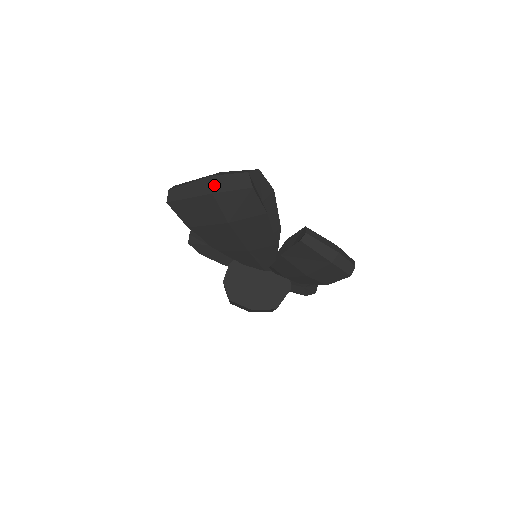
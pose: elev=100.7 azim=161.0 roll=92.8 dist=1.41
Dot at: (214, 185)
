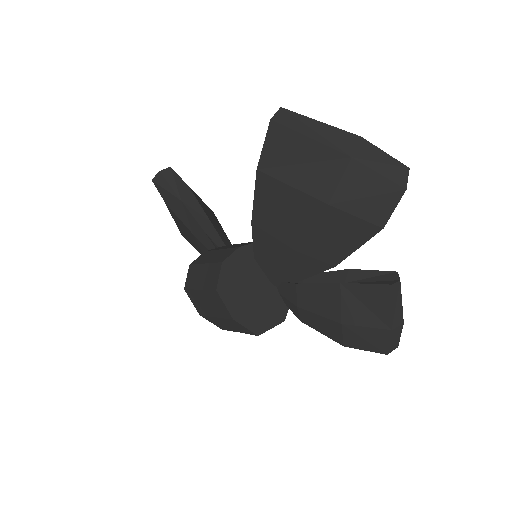
Dot at: (359, 149)
